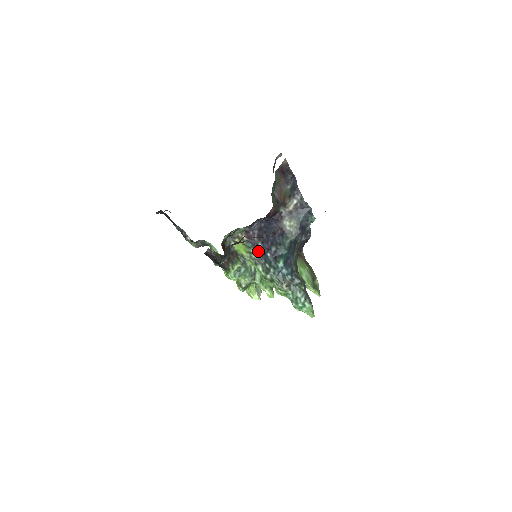
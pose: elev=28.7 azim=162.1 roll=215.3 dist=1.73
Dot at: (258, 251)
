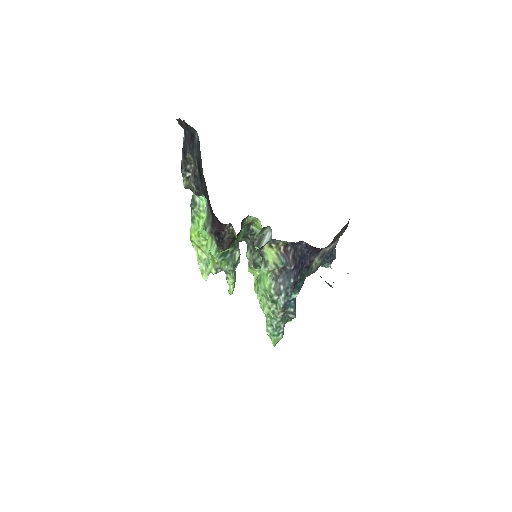
Dot at: (284, 270)
